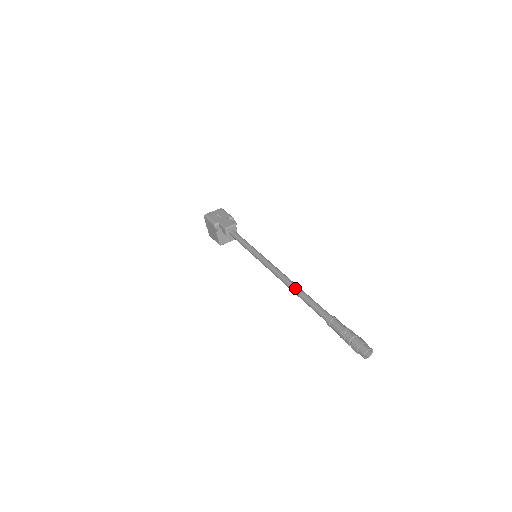
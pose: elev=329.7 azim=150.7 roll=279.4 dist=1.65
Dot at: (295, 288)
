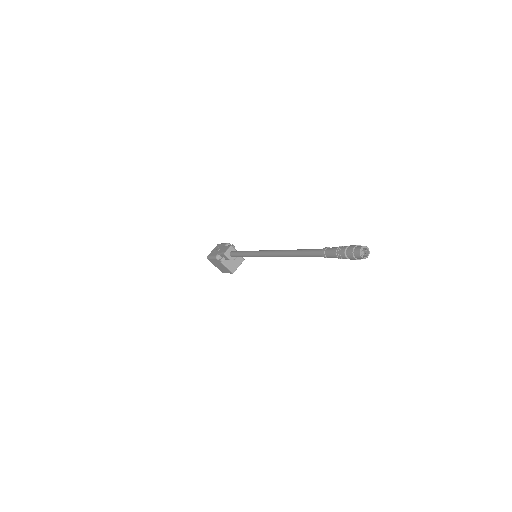
Dot at: (289, 252)
